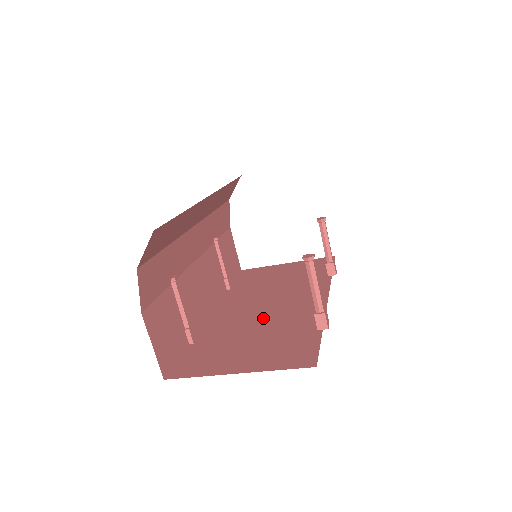
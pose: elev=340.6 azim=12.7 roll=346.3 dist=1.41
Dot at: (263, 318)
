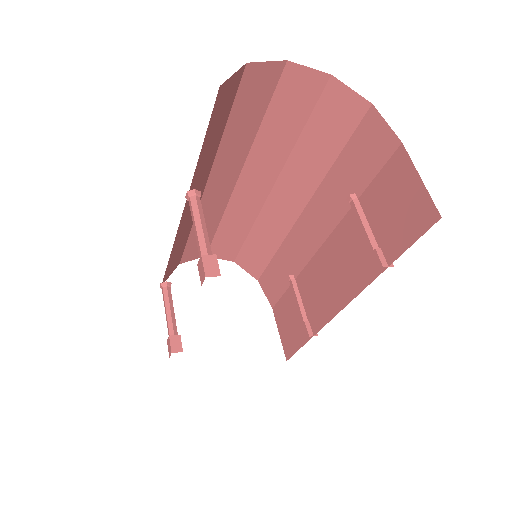
Dot at: occluded
